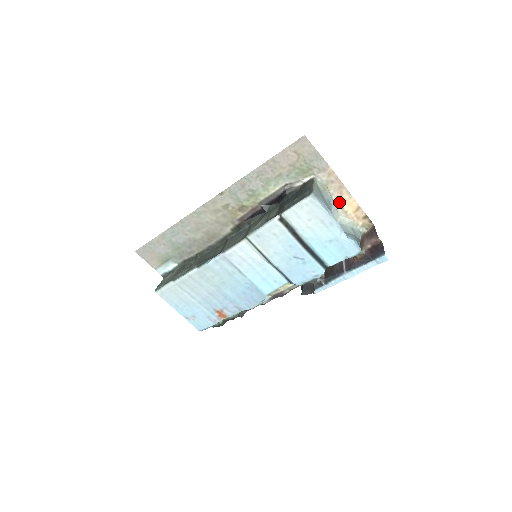
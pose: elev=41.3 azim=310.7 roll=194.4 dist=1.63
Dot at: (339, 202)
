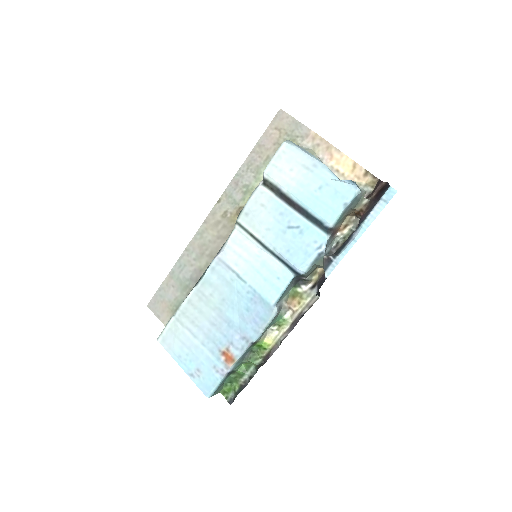
Dot at: (332, 165)
